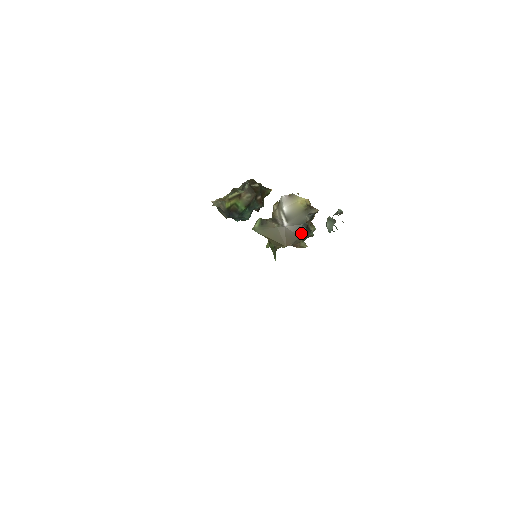
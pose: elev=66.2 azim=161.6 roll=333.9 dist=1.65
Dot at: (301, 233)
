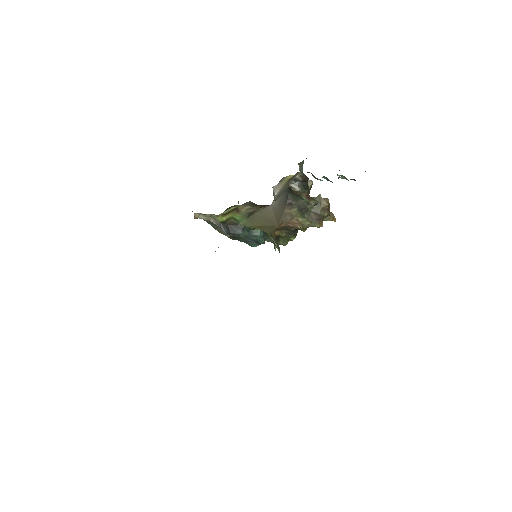
Dot at: (286, 200)
